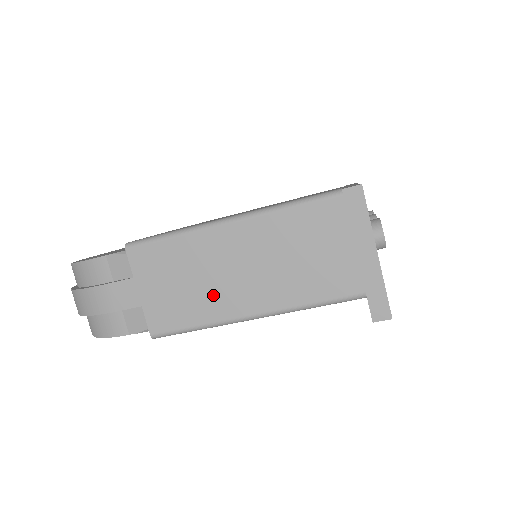
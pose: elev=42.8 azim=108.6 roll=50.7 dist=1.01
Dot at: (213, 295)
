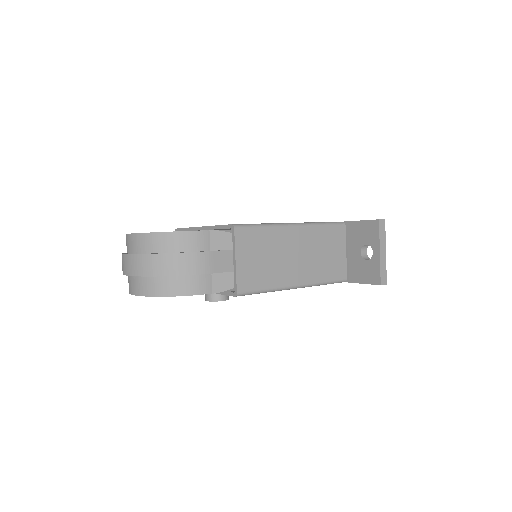
Dot at: (280, 269)
